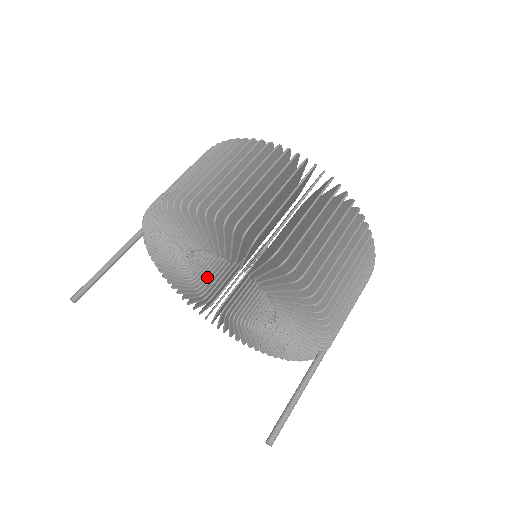
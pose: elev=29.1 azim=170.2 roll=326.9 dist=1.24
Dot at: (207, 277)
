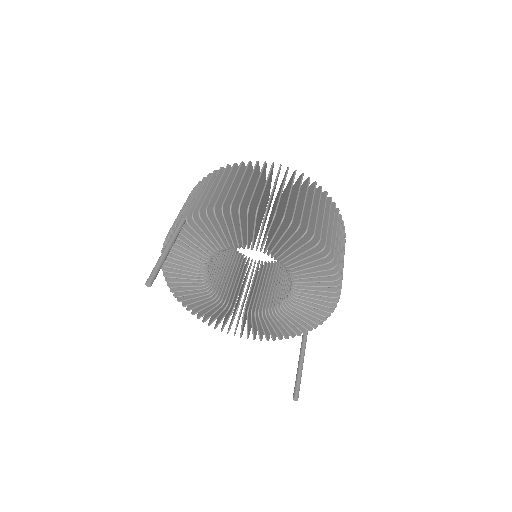
Dot at: (210, 269)
